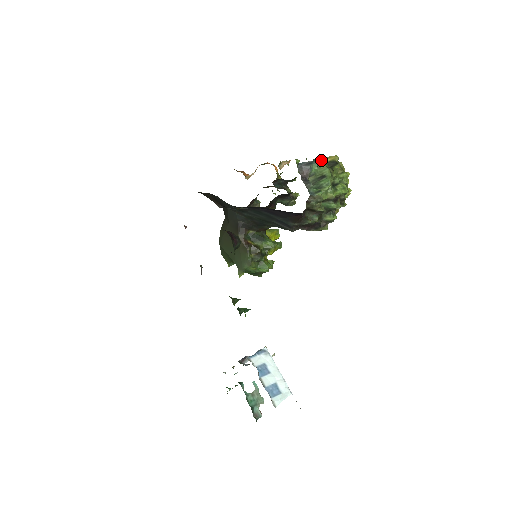
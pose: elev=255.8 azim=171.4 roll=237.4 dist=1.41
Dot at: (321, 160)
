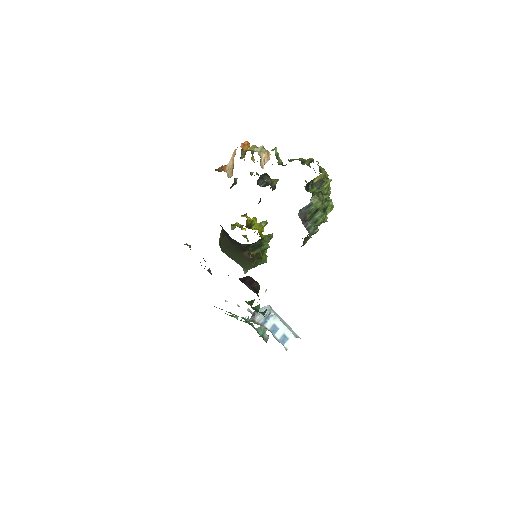
Dot at: (311, 183)
